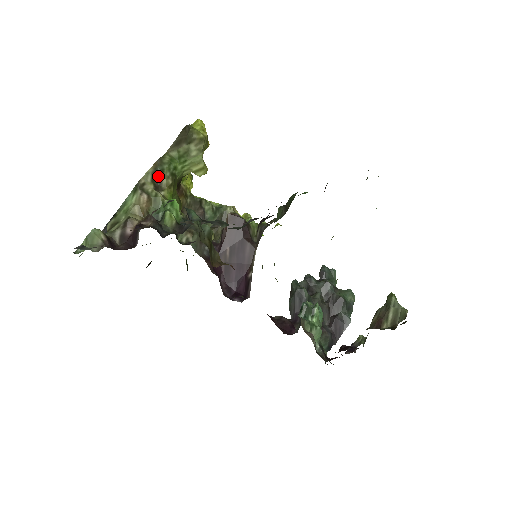
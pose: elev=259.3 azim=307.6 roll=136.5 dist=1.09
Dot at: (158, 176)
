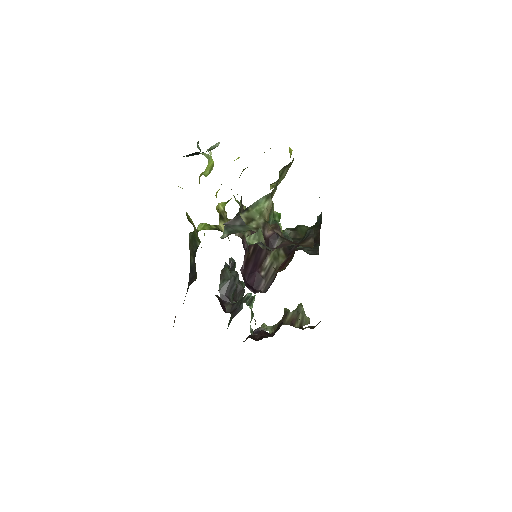
Dot at: (274, 188)
